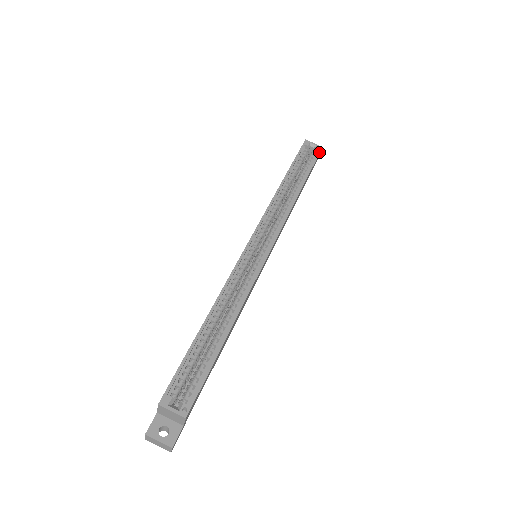
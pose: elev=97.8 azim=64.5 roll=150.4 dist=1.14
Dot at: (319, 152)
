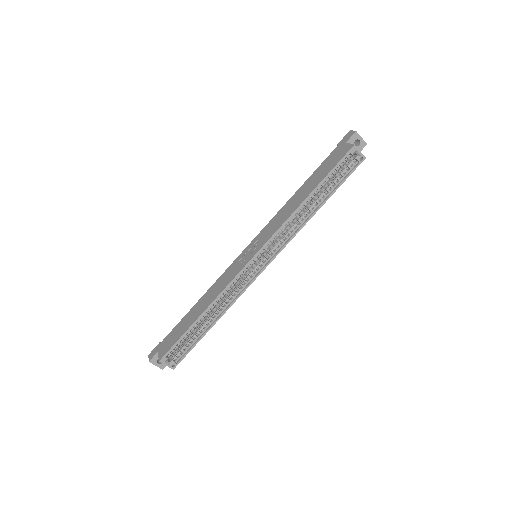
Dot at: occluded
